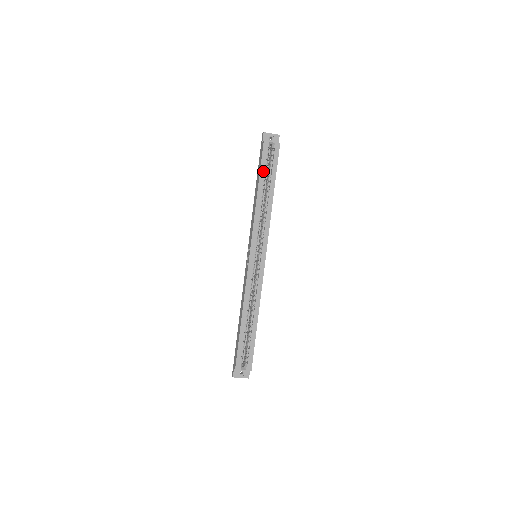
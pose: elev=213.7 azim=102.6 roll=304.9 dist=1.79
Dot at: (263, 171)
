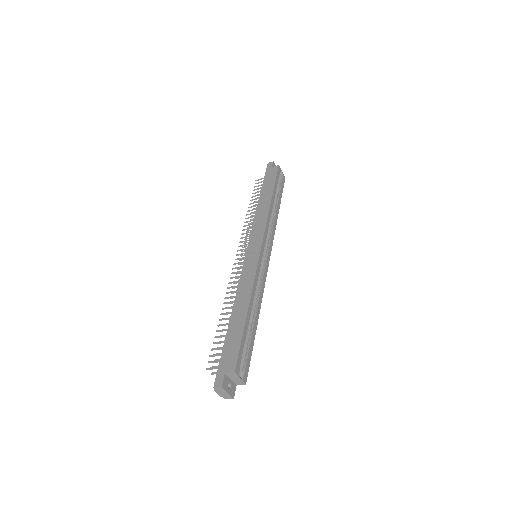
Dot at: (276, 186)
